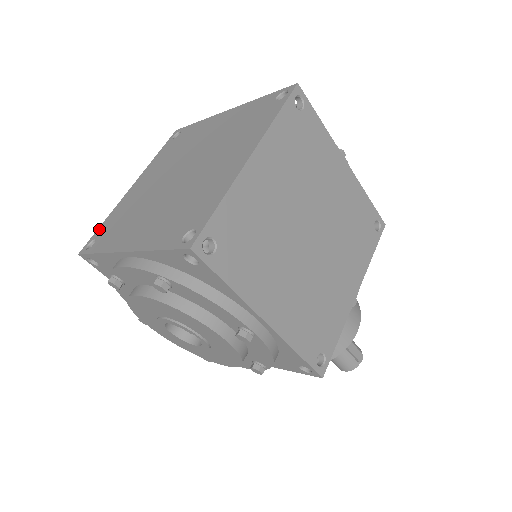
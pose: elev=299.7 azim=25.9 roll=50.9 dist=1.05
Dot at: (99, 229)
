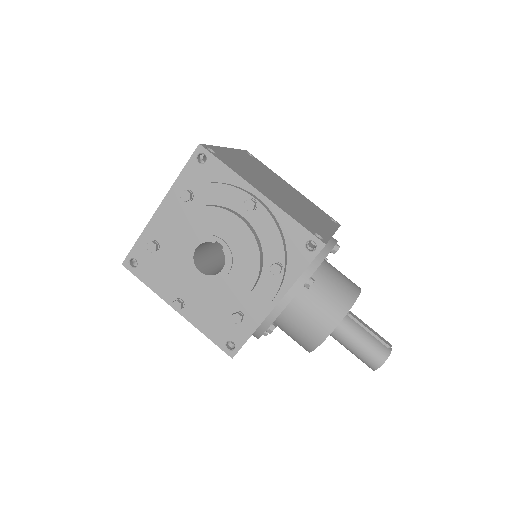
Dot at: occluded
